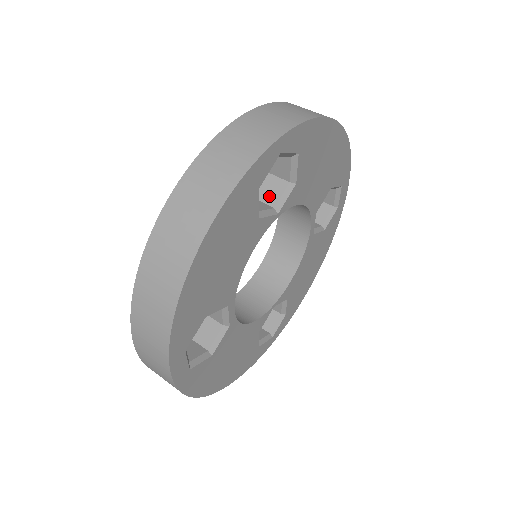
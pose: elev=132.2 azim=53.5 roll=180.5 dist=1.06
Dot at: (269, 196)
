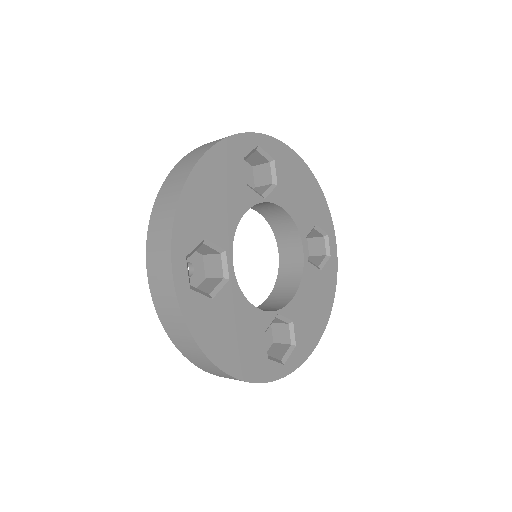
Dot at: occluded
